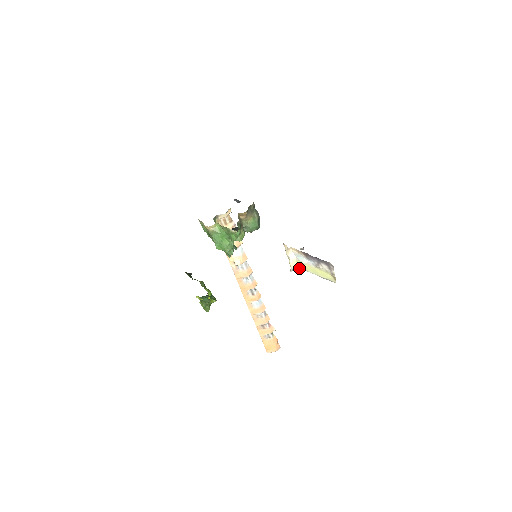
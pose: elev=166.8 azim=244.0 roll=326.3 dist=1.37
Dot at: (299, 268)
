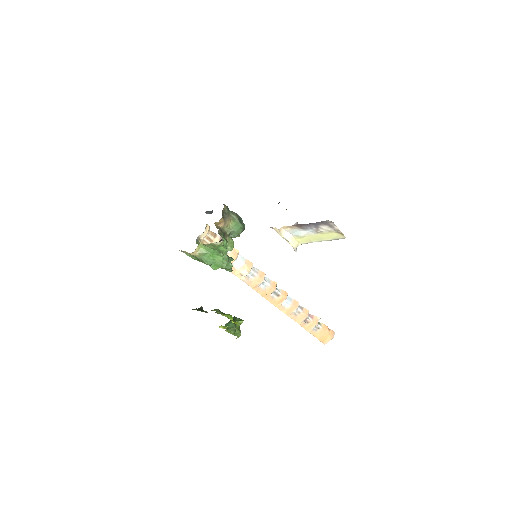
Dot at: occluded
